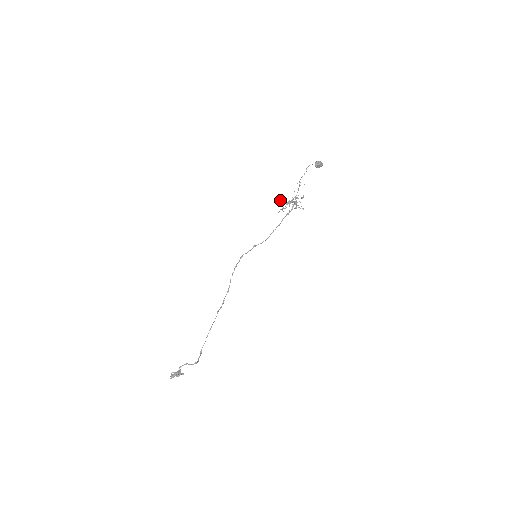
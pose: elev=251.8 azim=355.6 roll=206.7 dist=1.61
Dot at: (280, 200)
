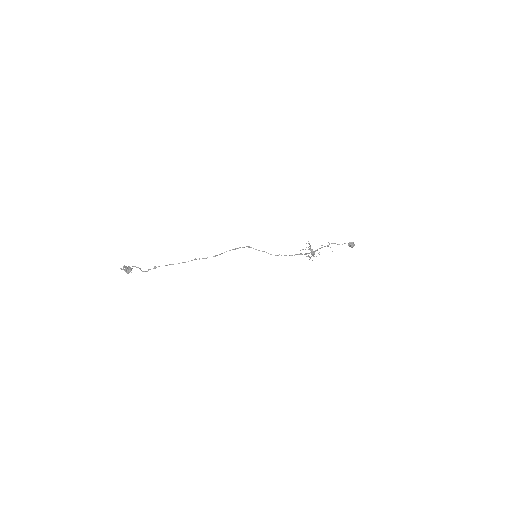
Dot at: occluded
